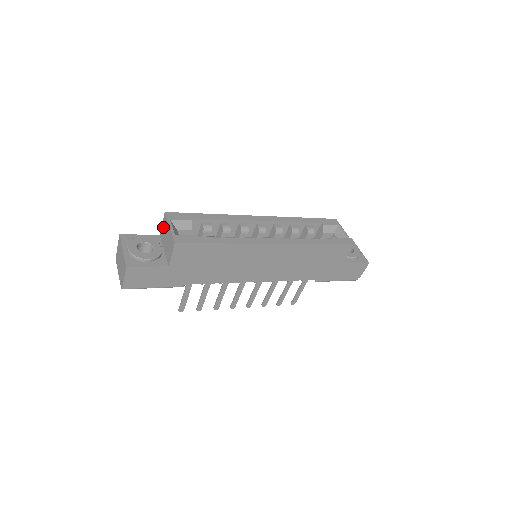
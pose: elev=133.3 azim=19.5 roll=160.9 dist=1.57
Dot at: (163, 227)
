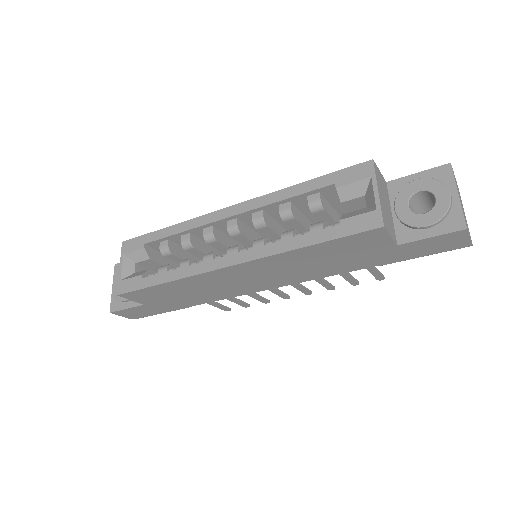
Dot at: occluded
